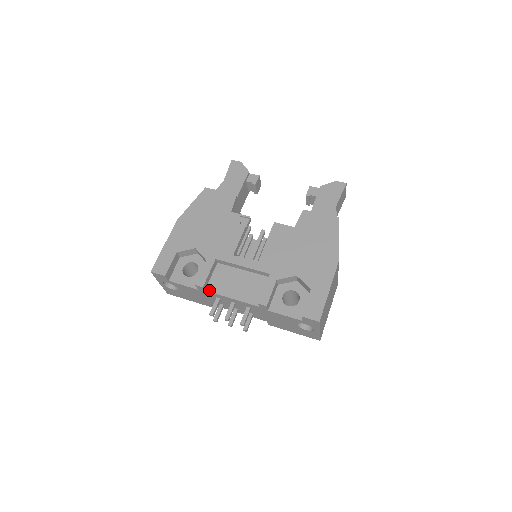
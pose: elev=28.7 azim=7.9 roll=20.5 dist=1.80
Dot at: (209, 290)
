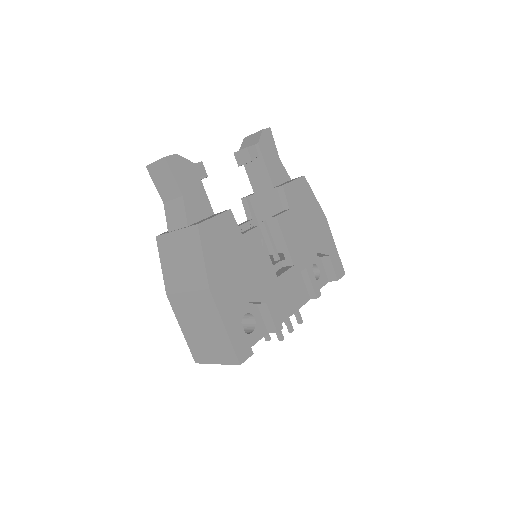
Dot at: occluded
